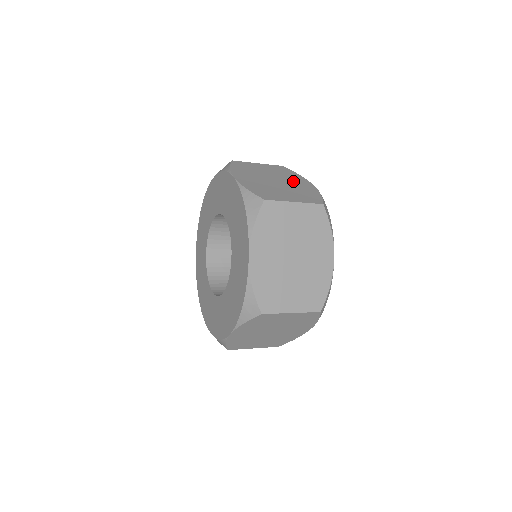
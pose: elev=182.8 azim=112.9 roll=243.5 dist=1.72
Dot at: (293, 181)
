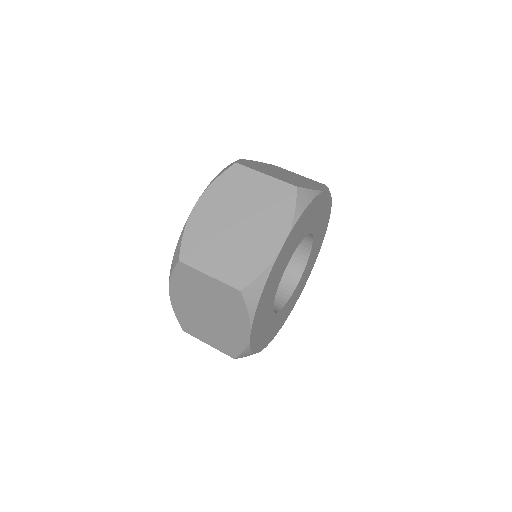
Dot at: (229, 322)
